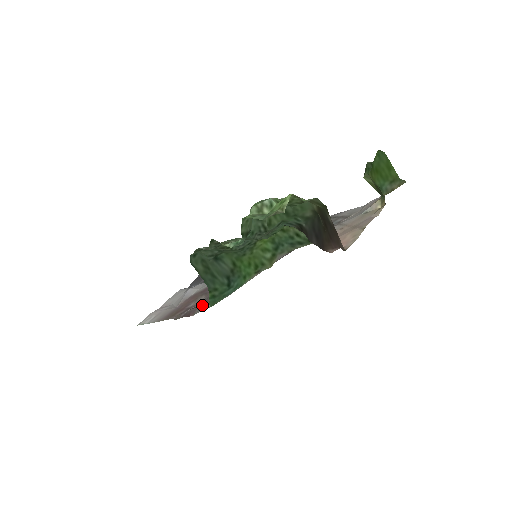
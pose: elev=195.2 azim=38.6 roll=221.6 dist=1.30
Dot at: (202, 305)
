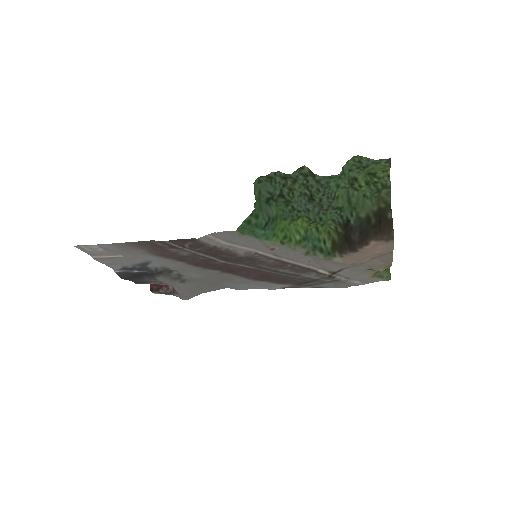
Dot at: (201, 245)
